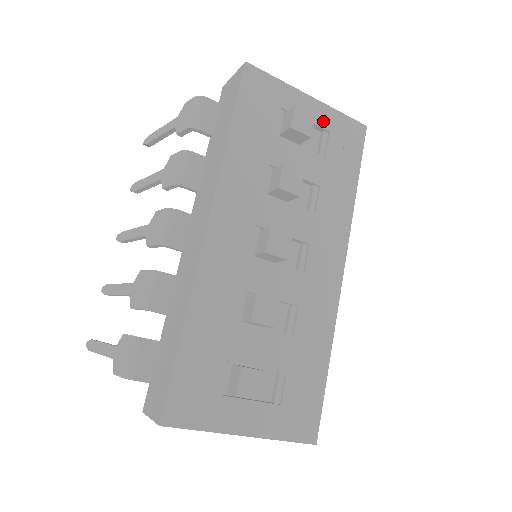
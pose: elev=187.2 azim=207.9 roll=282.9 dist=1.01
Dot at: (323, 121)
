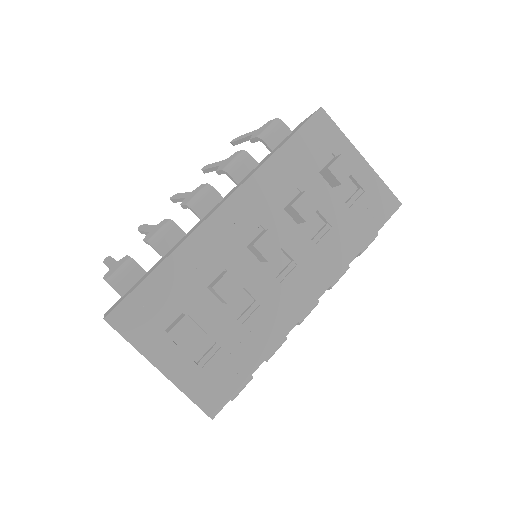
Dot at: (363, 180)
